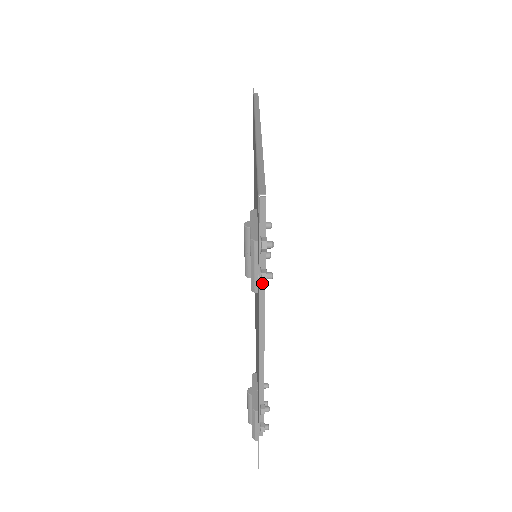
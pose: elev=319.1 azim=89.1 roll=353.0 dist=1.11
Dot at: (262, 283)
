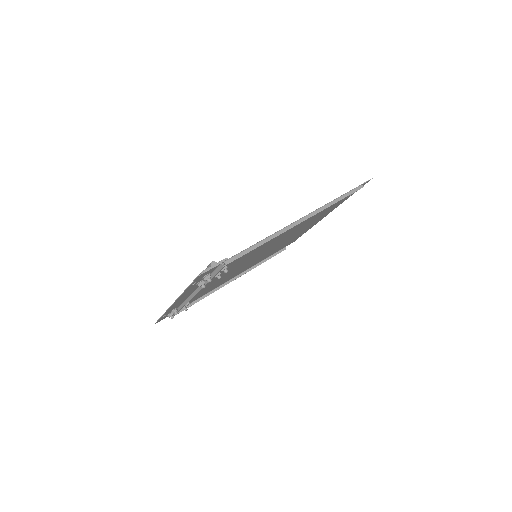
Dot at: (205, 283)
